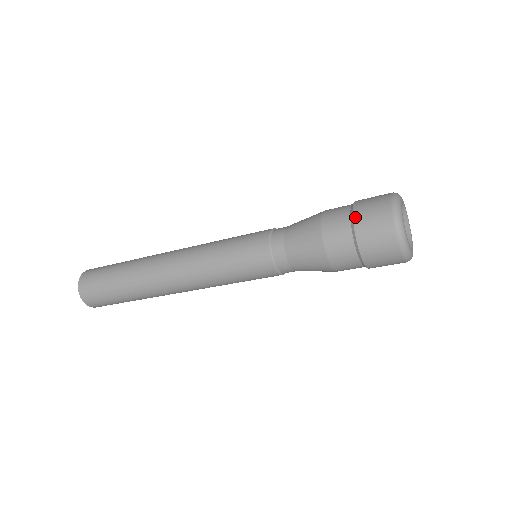
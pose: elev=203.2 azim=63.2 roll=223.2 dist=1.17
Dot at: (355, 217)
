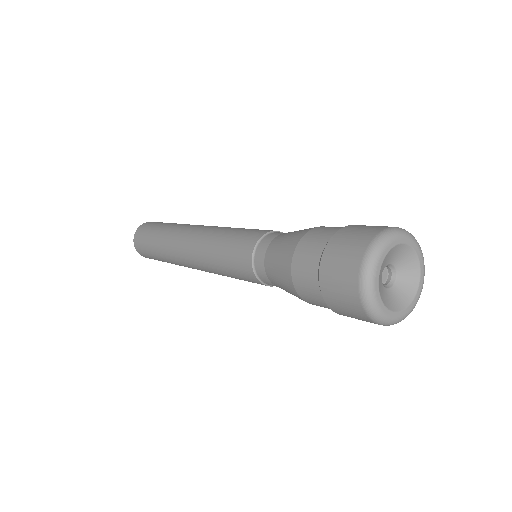
Dot at: (326, 250)
